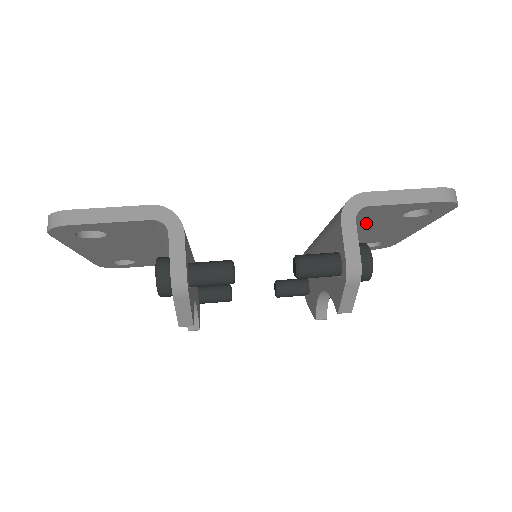
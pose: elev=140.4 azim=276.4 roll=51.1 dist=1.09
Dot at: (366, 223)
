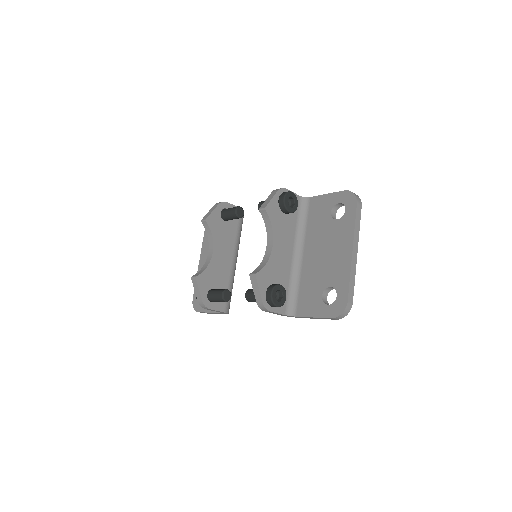
Dot at: (315, 230)
